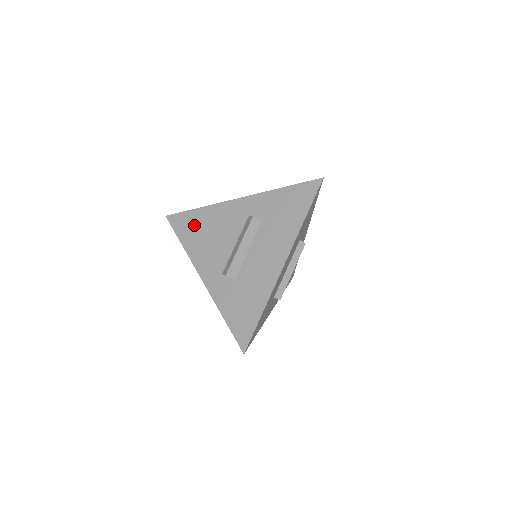
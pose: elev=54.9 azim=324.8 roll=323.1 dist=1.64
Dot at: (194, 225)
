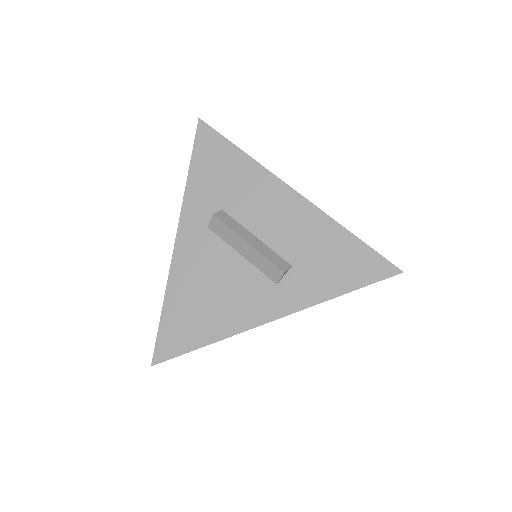
Dot at: (186, 317)
